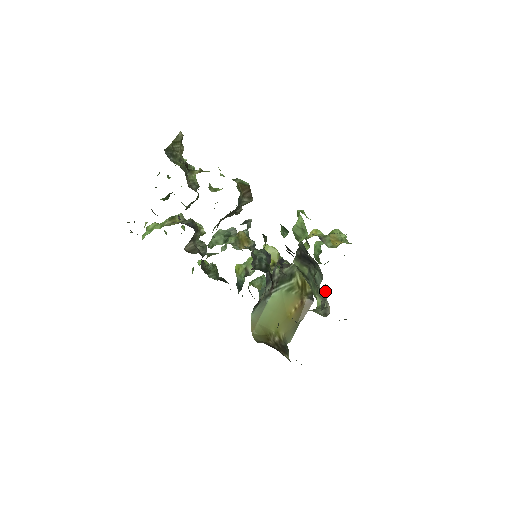
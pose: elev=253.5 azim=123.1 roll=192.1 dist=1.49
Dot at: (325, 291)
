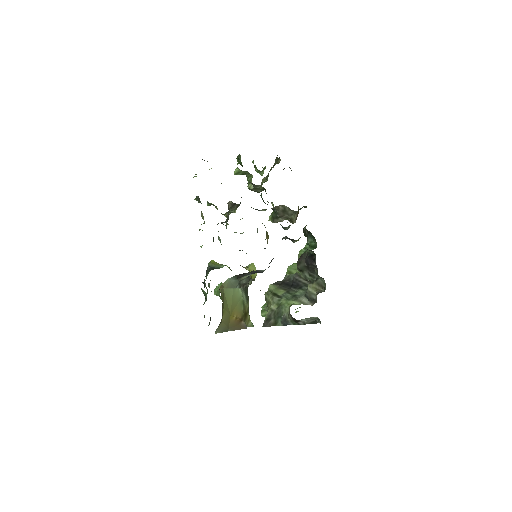
Dot at: occluded
